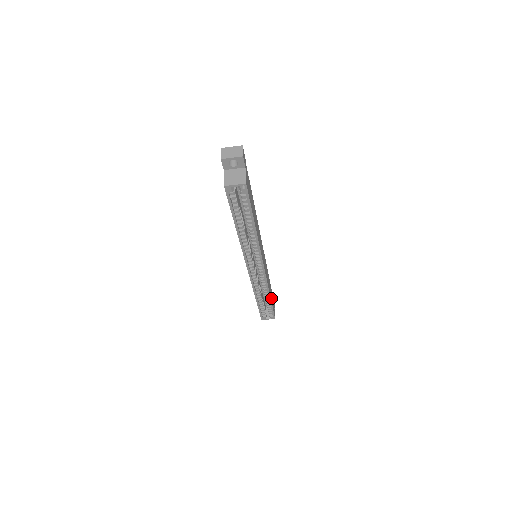
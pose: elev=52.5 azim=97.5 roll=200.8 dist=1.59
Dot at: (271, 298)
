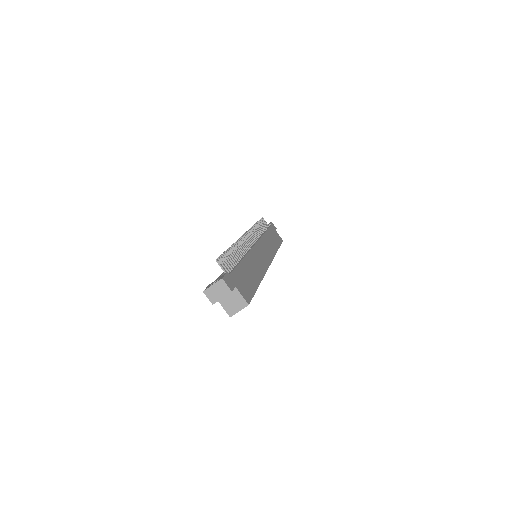
Dot at: (276, 243)
